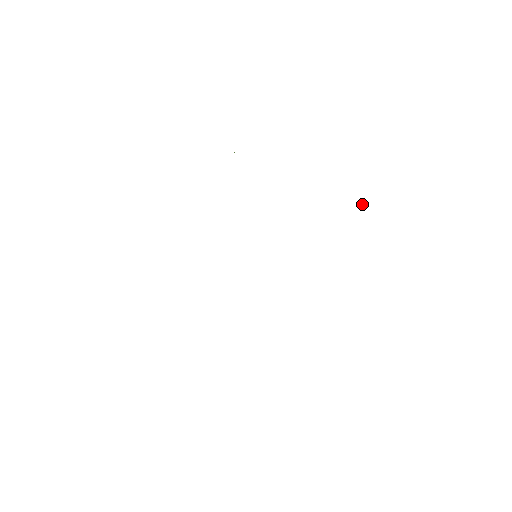
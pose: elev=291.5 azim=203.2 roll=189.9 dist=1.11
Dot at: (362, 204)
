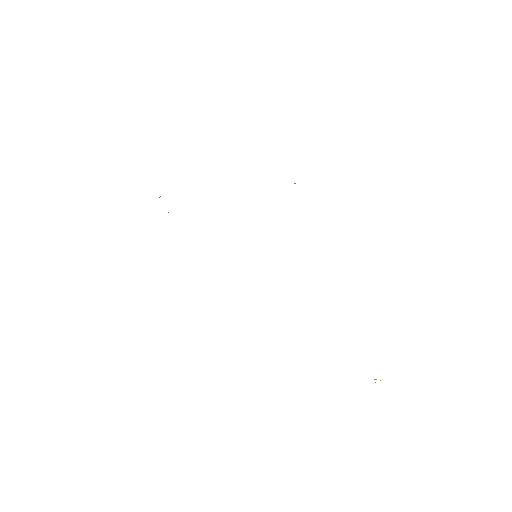
Dot at: (294, 183)
